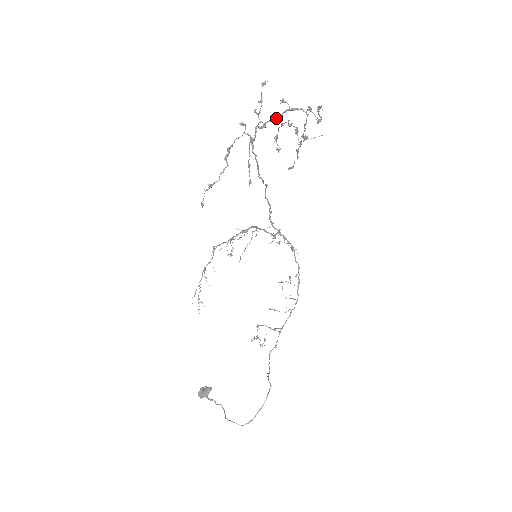
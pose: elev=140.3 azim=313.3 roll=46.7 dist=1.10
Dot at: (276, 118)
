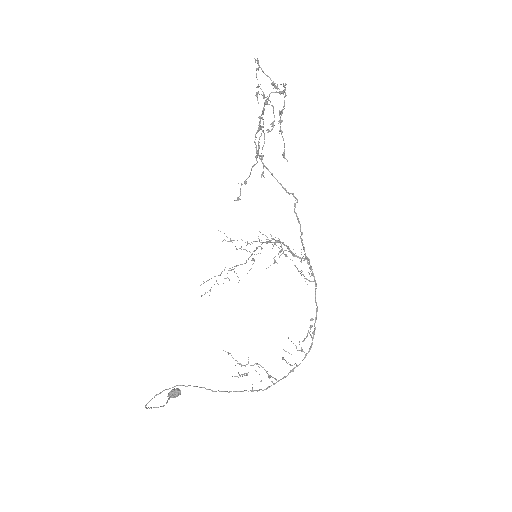
Dot at: (266, 99)
